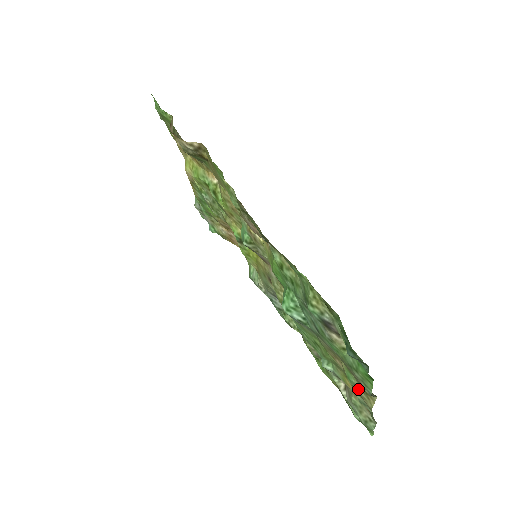
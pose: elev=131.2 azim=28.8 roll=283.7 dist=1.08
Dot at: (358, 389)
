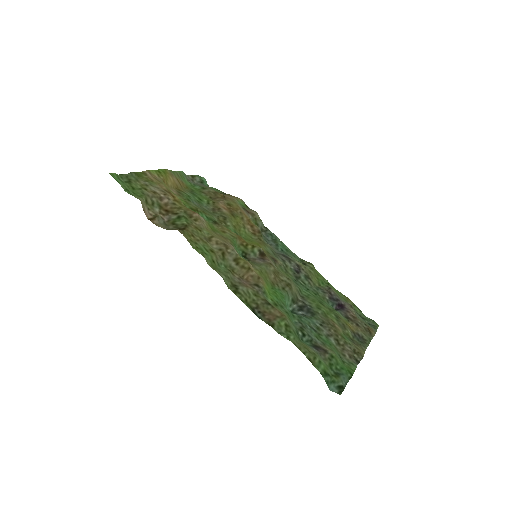
Dot at: (353, 343)
